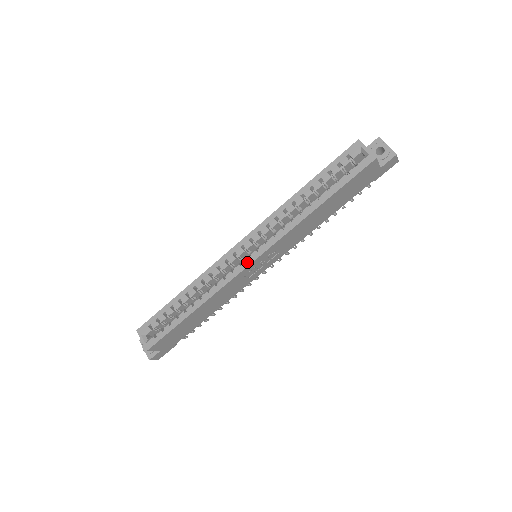
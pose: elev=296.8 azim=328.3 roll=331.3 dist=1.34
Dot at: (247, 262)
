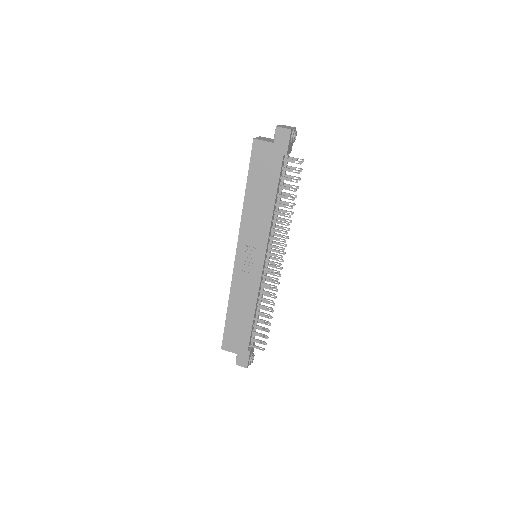
Dot at: (236, 257)
